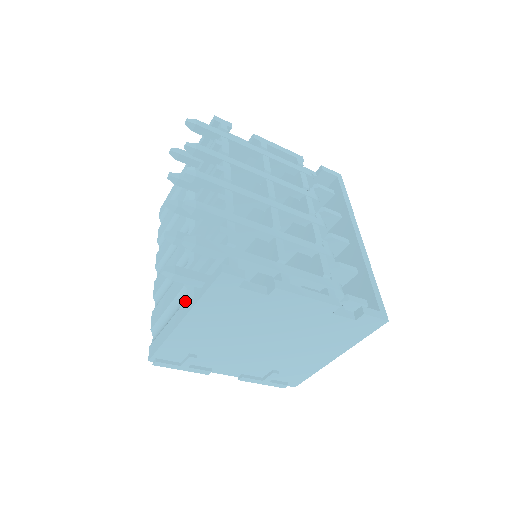
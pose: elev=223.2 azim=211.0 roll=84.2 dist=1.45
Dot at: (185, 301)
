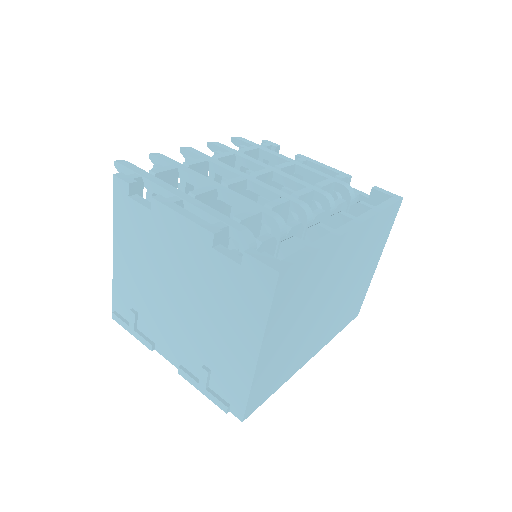
Dot at: occluded
